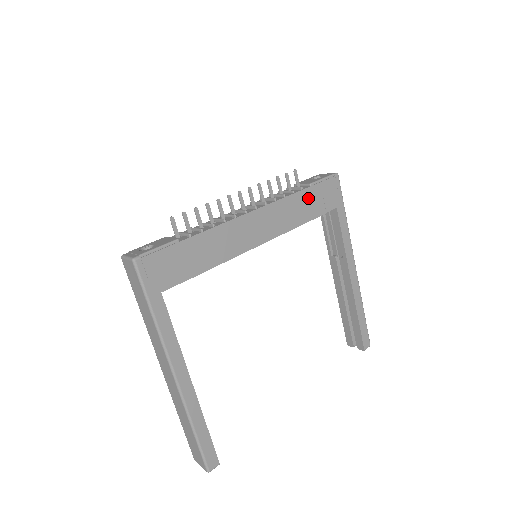
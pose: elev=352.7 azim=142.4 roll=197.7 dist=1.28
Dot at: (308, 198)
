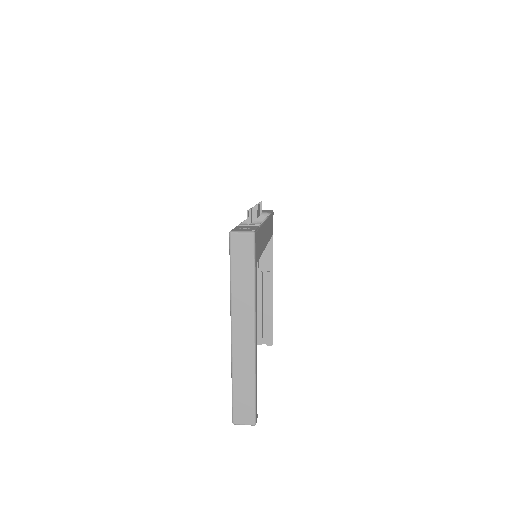
Dot at: occluded
